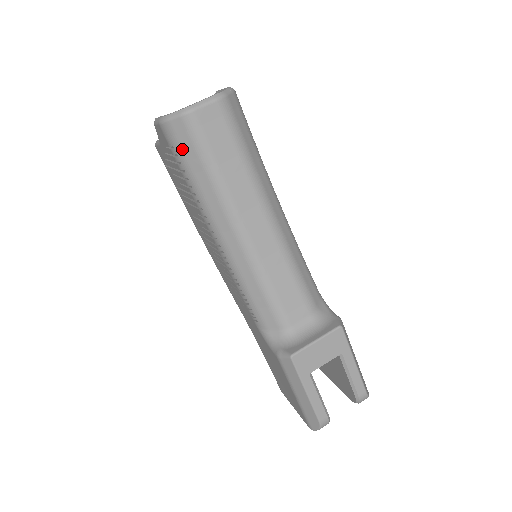
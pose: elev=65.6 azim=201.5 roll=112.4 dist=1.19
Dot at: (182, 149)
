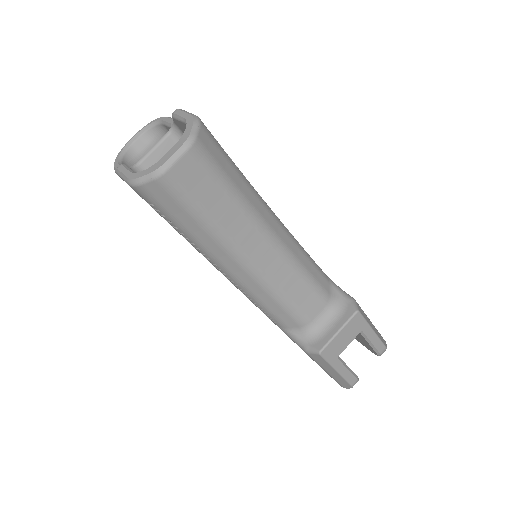
Dot at: (164, 206)
